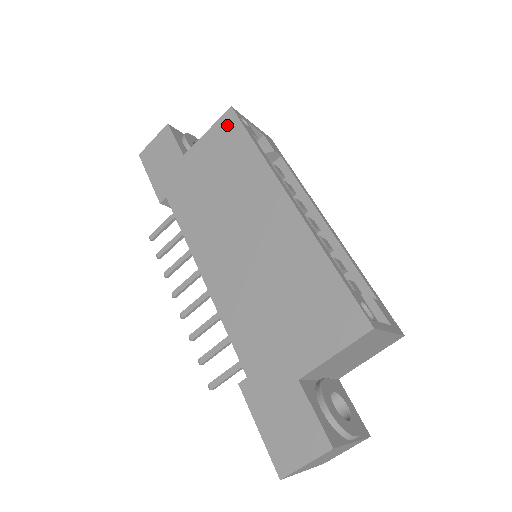
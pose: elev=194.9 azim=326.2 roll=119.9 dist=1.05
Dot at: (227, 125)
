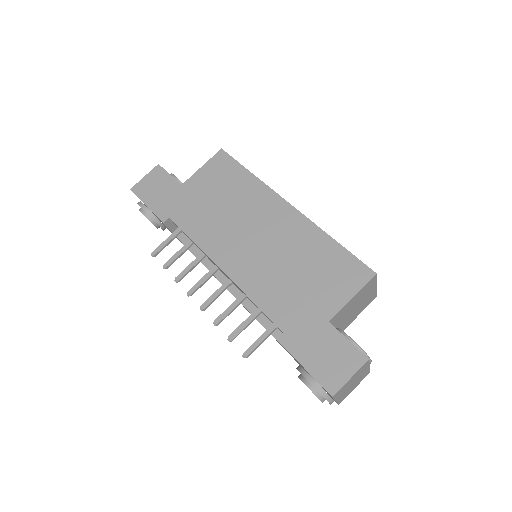
Dot at: (221, 161)
